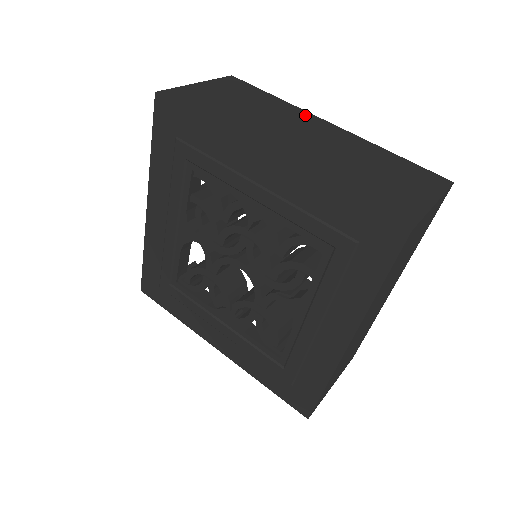
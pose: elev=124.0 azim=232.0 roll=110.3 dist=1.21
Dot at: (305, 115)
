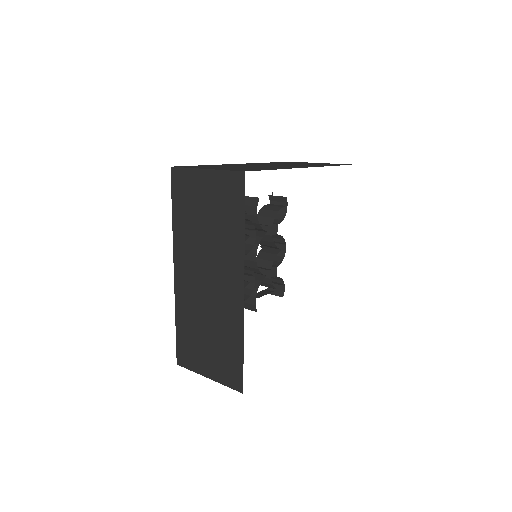
Dot at: (237, 266)
